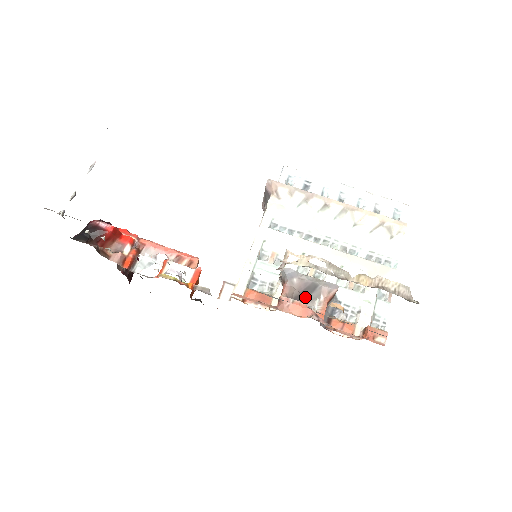
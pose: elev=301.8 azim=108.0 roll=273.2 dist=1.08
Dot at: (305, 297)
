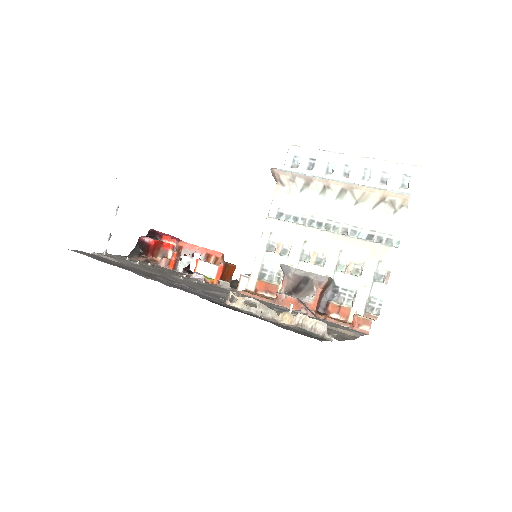
Dot at: (302, 288)
